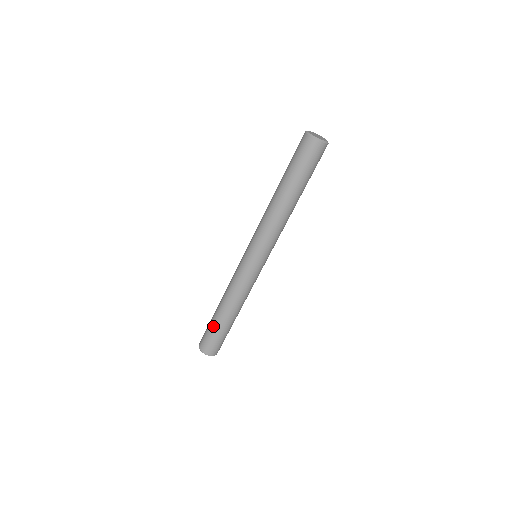
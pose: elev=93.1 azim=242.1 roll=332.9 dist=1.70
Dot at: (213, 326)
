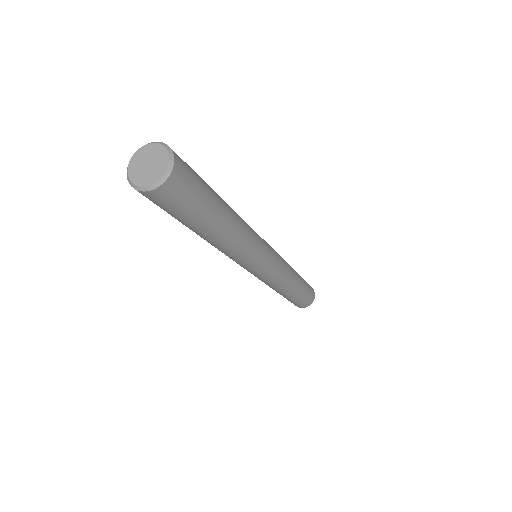
Dot at: occluded
